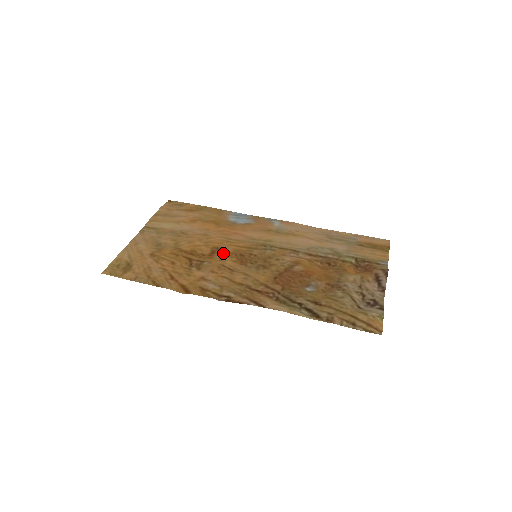
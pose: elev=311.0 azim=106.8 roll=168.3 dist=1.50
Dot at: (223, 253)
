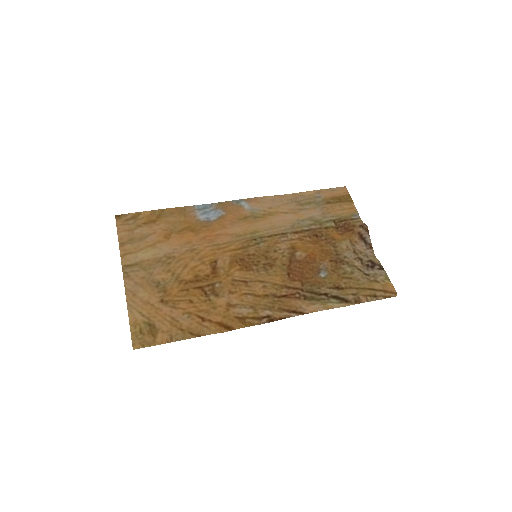
Dot at: (224, 265)
